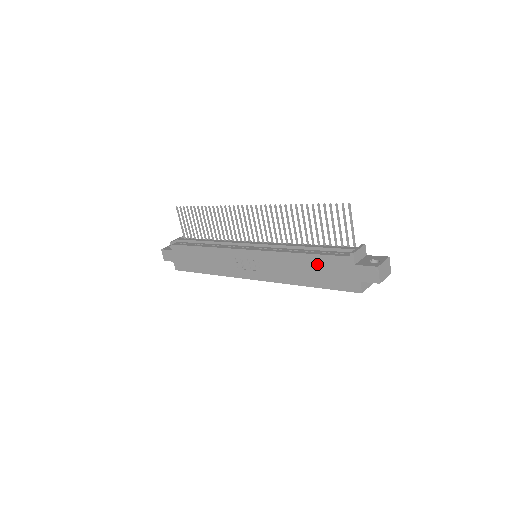
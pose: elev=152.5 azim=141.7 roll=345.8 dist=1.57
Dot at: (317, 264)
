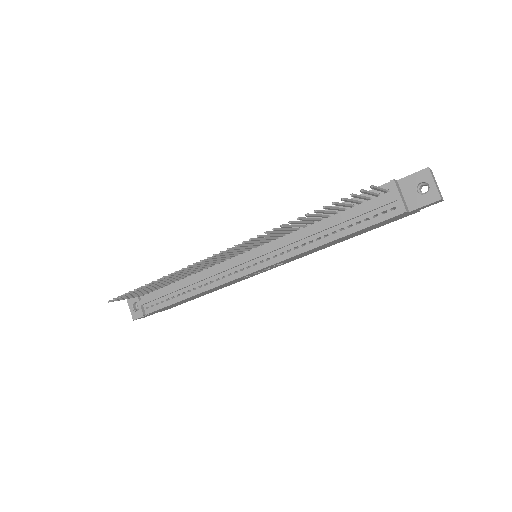
Dot at: occluded
